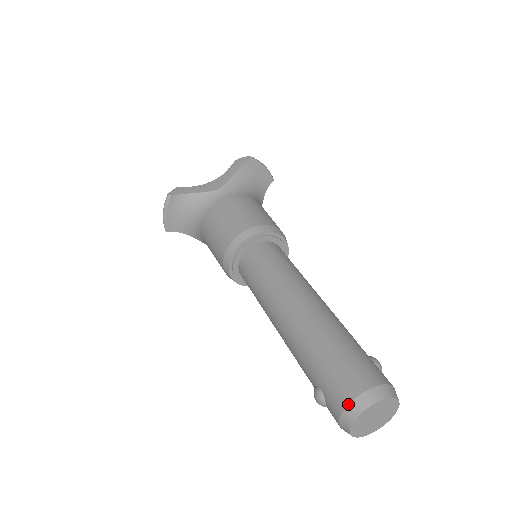
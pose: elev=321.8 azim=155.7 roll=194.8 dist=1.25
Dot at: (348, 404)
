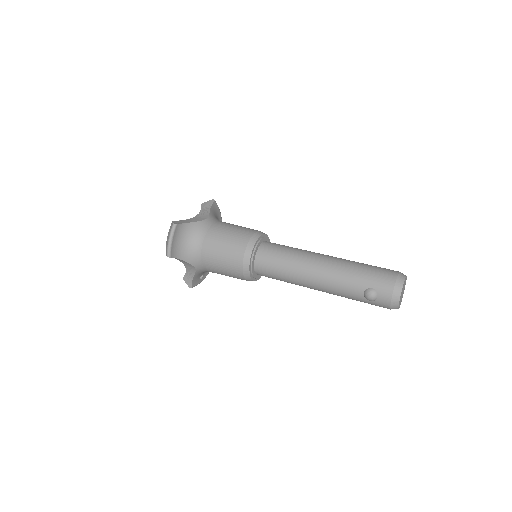
Dot at: (395, 282)
